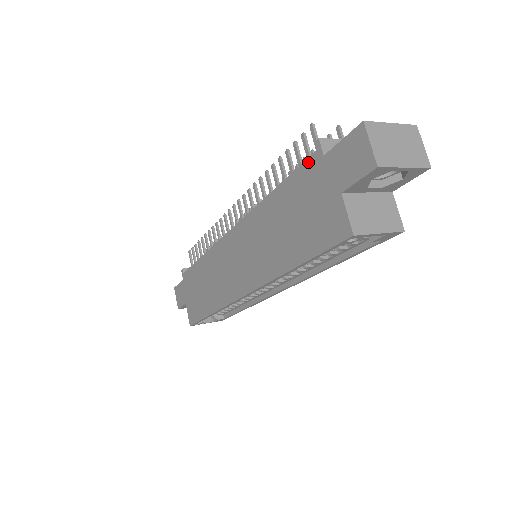
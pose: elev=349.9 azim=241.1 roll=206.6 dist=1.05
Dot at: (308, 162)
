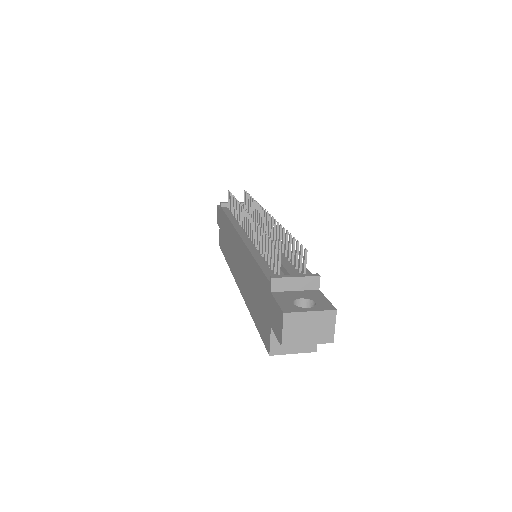
Dot at: (266, 280)
